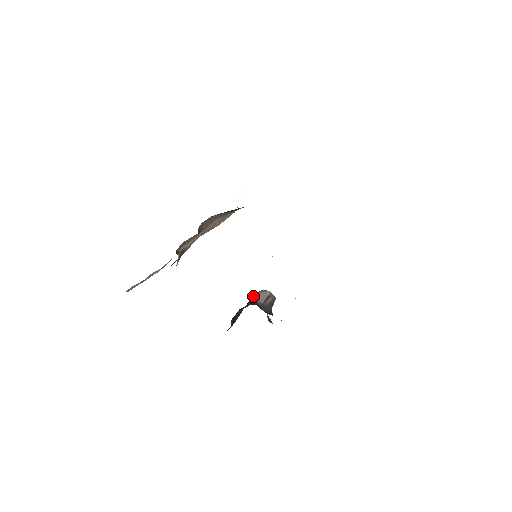
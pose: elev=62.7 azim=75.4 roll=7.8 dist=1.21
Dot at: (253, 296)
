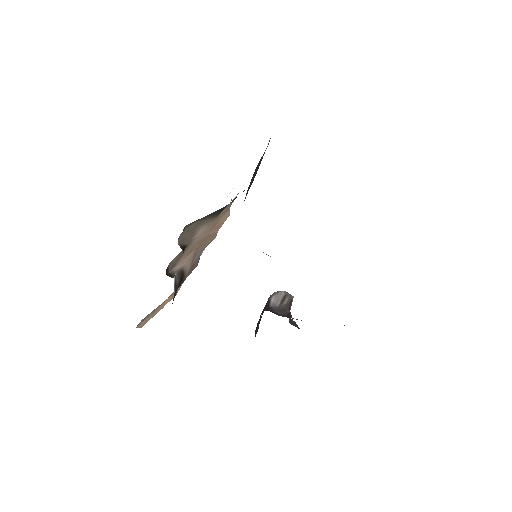
Dot at: (267, 301)
